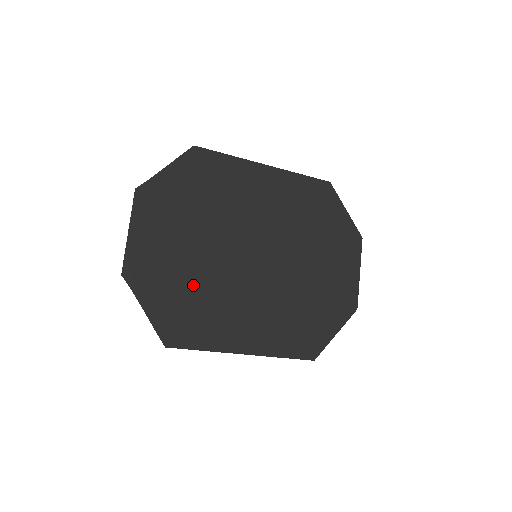
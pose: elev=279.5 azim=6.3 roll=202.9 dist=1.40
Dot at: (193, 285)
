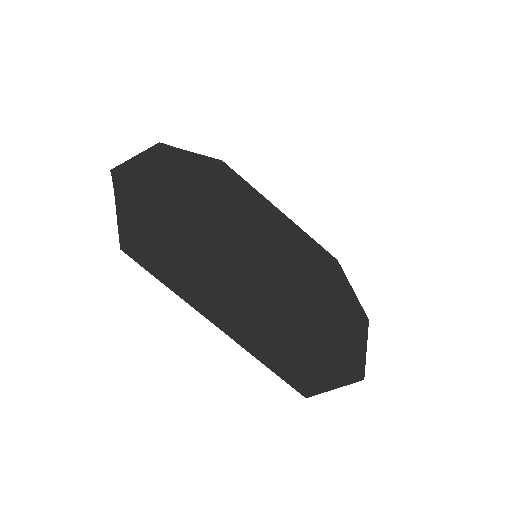
Dot at: (181, 228)
